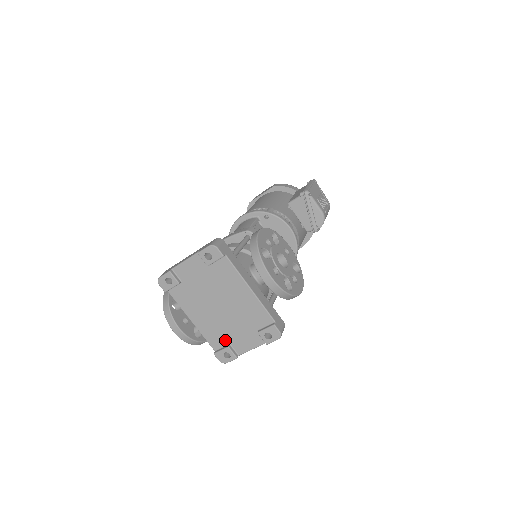
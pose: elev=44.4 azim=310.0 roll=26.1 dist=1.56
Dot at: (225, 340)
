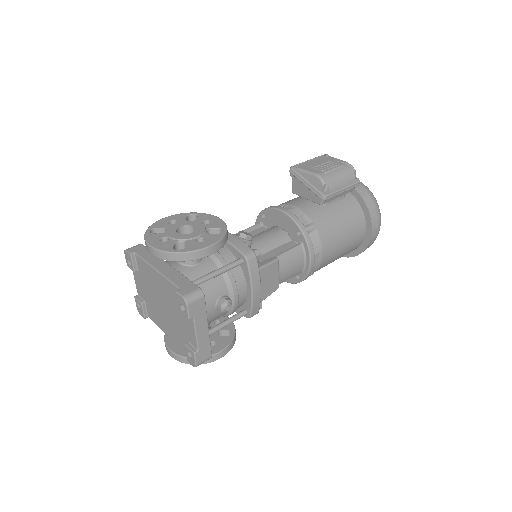
Dot at: (185, 339)
